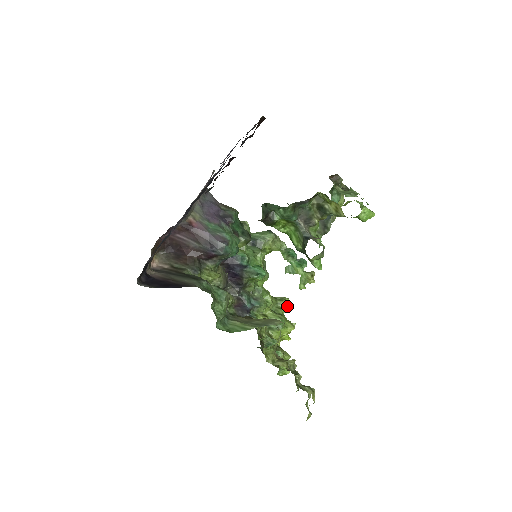
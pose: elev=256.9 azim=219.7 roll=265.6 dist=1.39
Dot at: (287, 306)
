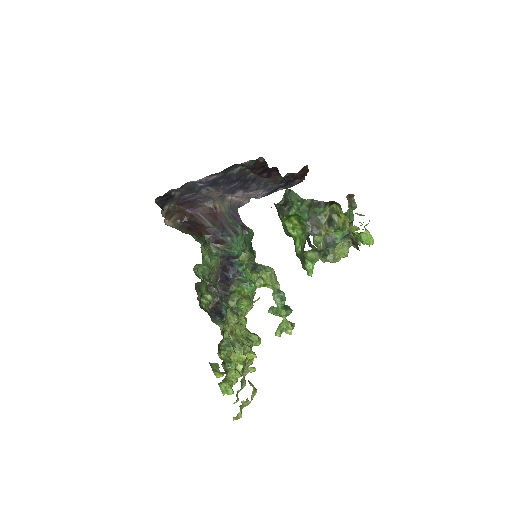
Dot at: (257, 342)
